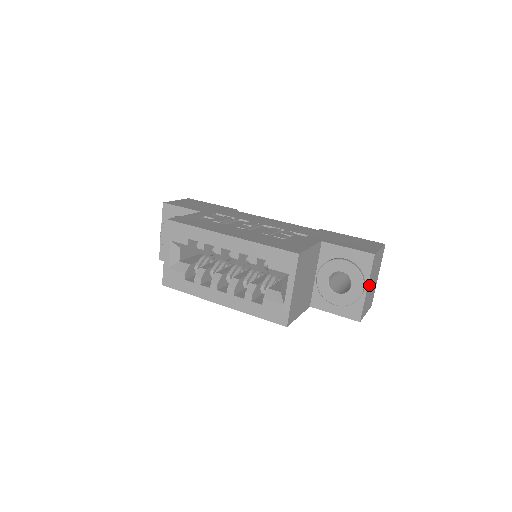
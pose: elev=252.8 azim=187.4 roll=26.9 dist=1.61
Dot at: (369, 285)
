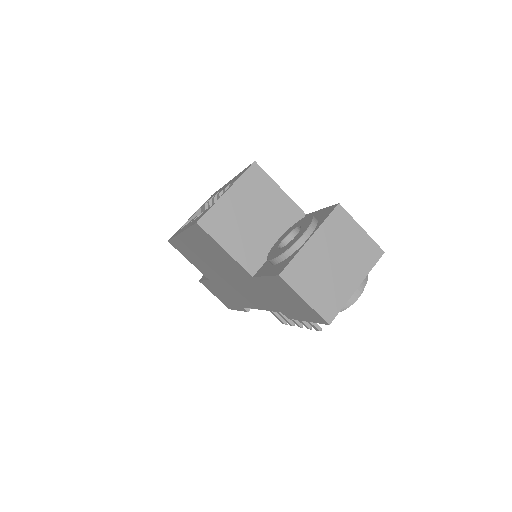
Dot at: (319, 245)
